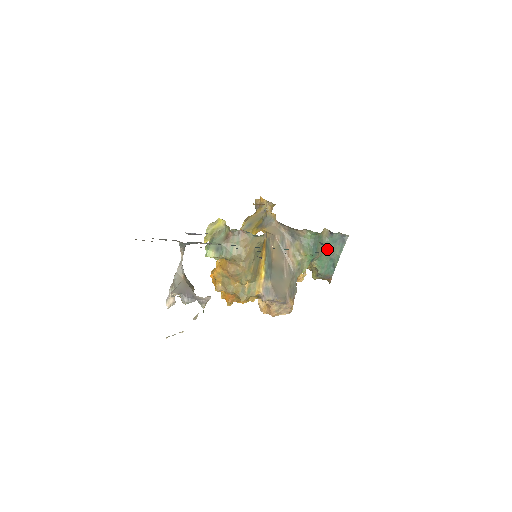
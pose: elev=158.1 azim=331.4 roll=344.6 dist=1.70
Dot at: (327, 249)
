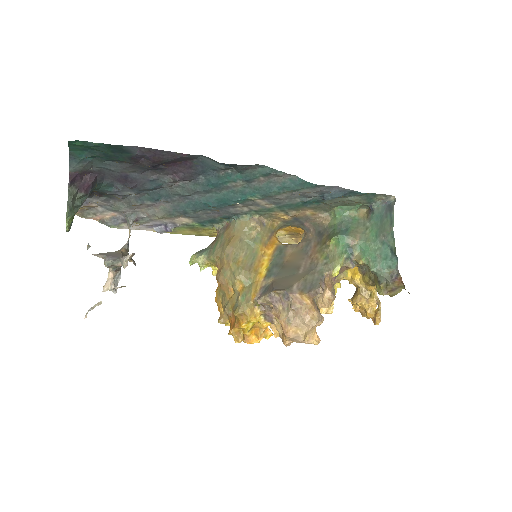
Dot at: (373, 232)
